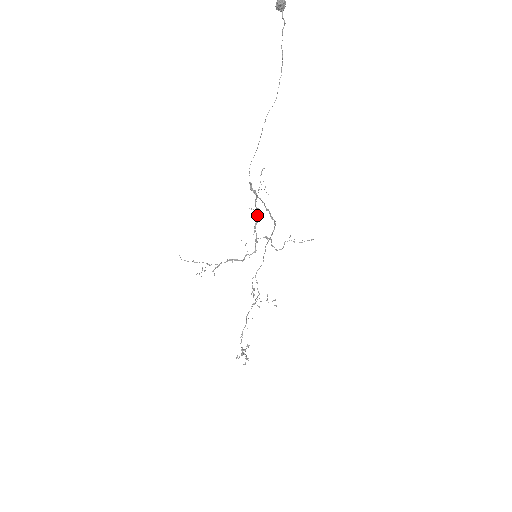
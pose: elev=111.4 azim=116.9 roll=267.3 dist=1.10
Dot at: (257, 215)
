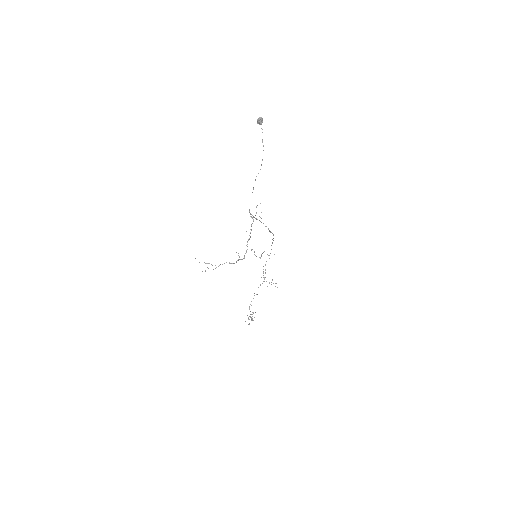
Dot at: occluded
